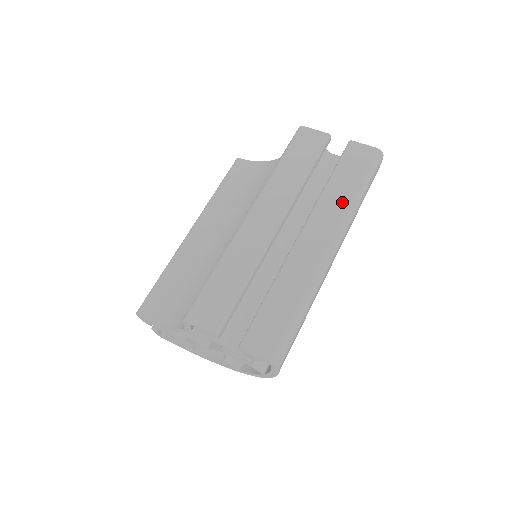
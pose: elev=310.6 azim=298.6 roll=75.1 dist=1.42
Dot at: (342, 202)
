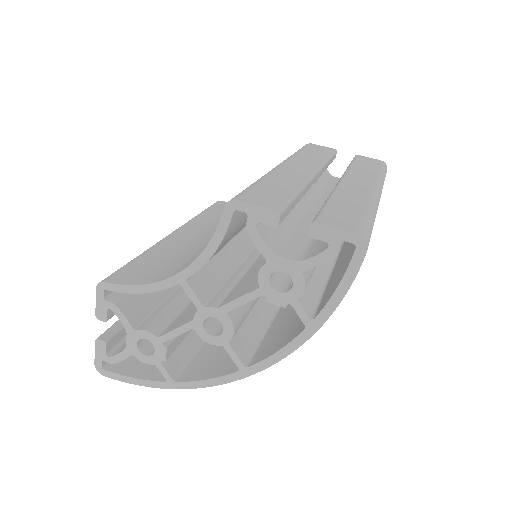
Dot at: (371, 173)
